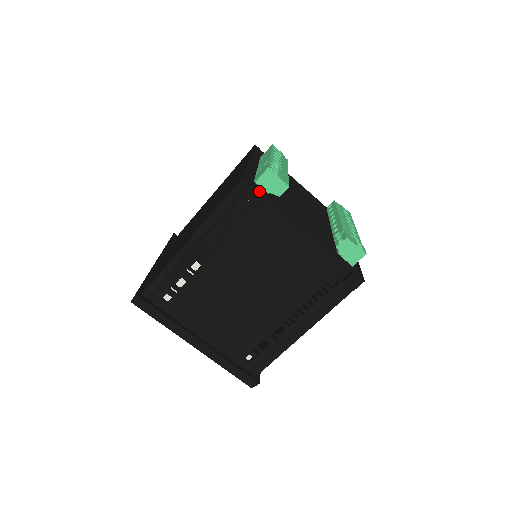
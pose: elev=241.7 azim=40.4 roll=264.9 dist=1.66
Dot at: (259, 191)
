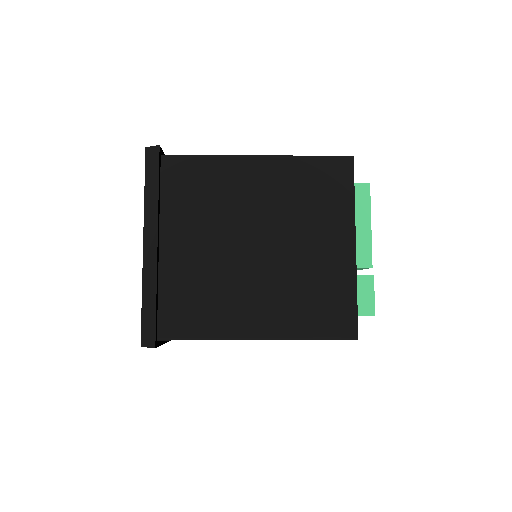
Dot at: occluded
